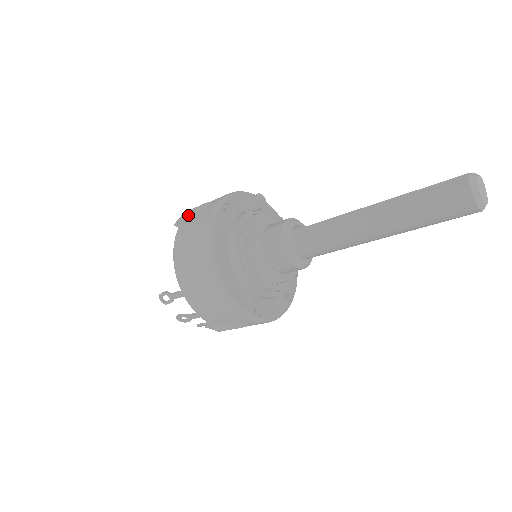
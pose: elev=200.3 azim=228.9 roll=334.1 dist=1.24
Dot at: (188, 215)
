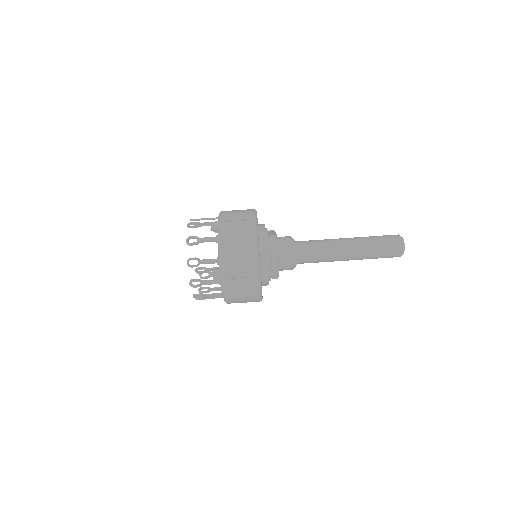
Dot at: occluded
